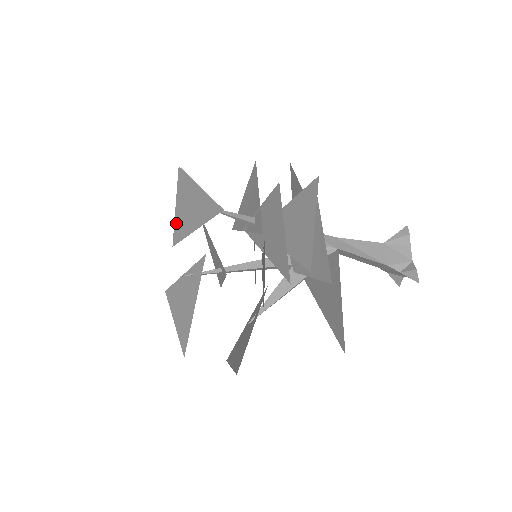
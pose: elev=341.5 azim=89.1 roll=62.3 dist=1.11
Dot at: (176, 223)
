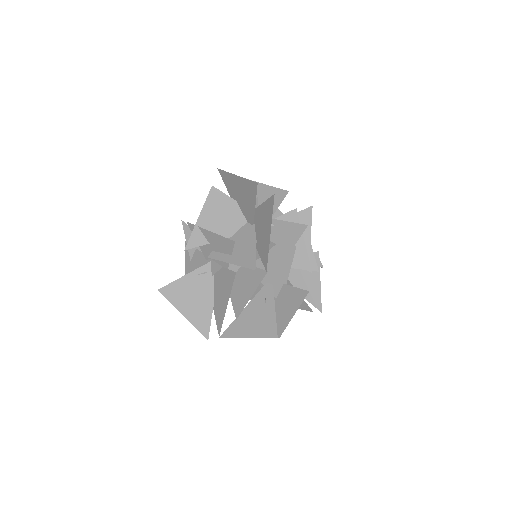
Dot at: (197, 231)
